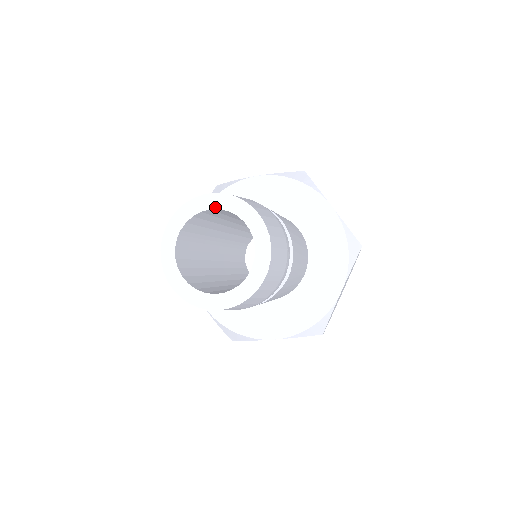
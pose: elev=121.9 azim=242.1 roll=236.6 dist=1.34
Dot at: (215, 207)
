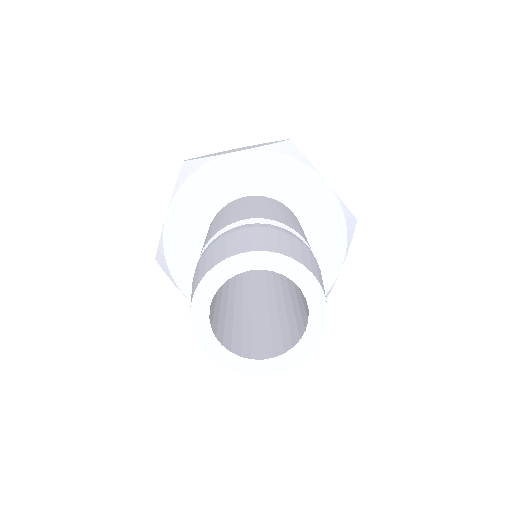
Dot at: (256, 267)
